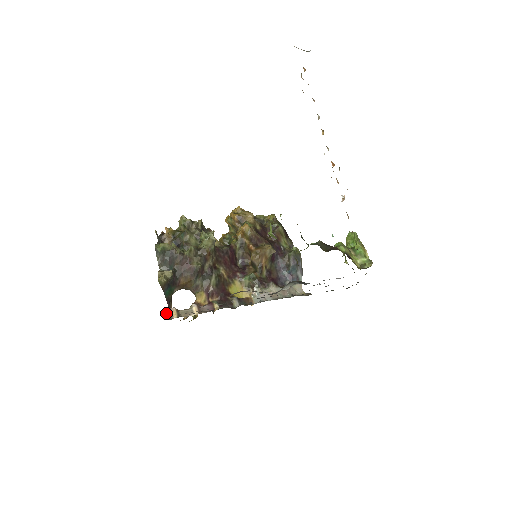
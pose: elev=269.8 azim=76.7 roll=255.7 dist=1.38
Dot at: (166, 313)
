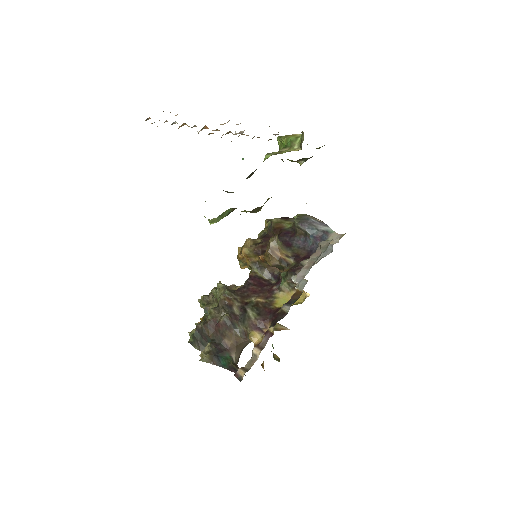
Dot at: occluded
